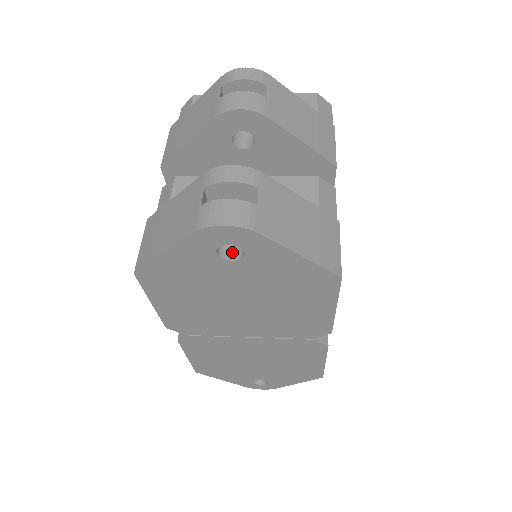
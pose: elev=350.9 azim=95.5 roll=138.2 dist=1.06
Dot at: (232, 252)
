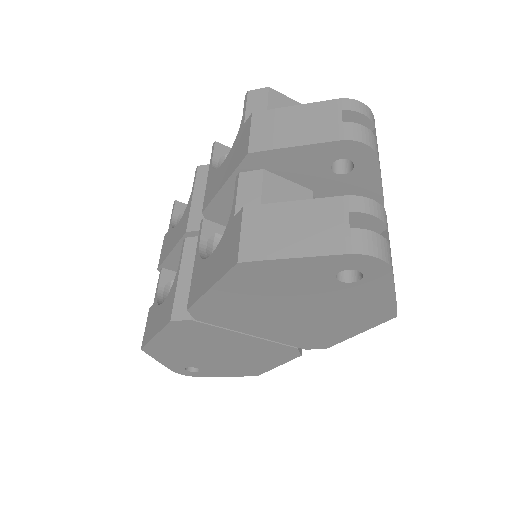
Dot at: (340, 273)
